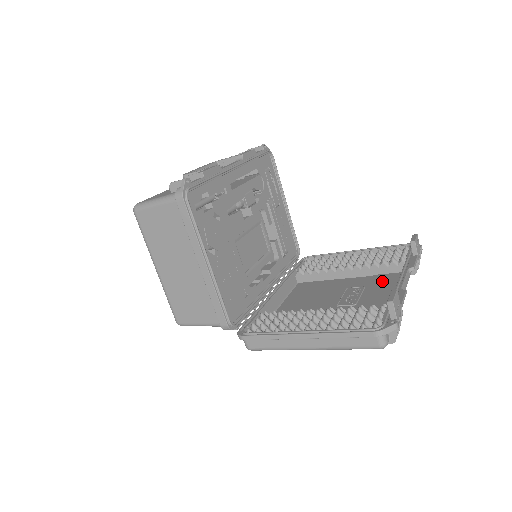
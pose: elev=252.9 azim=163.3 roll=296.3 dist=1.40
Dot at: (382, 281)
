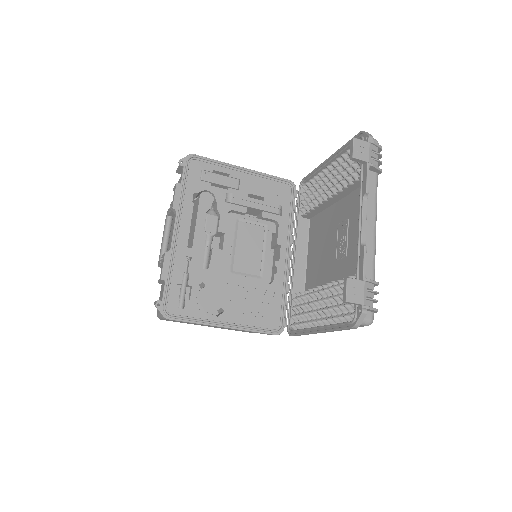
Dot at: (357, 206)
